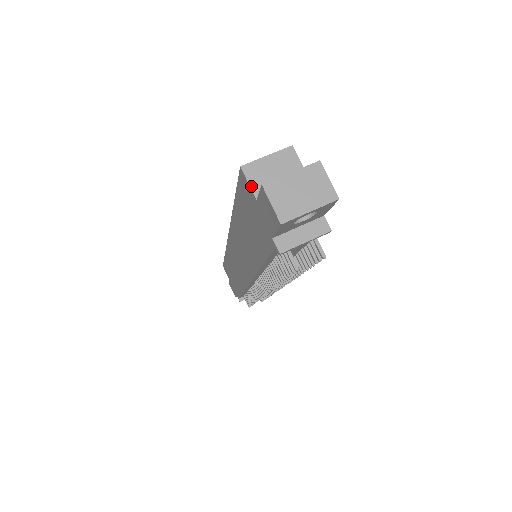
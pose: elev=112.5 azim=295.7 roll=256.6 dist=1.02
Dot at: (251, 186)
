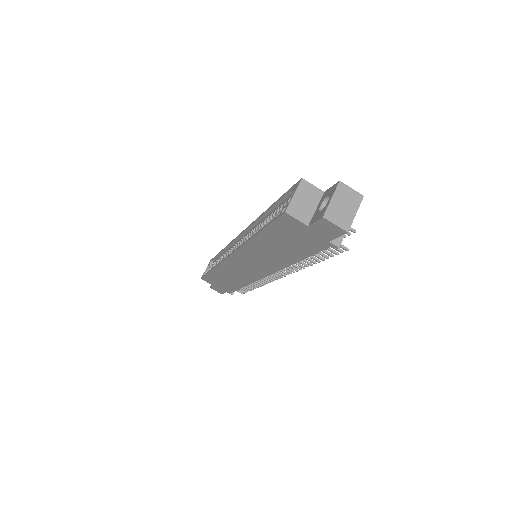
Dot at: (299, 220)
